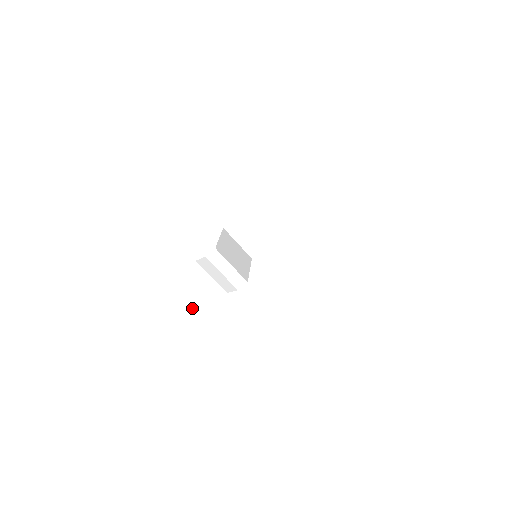
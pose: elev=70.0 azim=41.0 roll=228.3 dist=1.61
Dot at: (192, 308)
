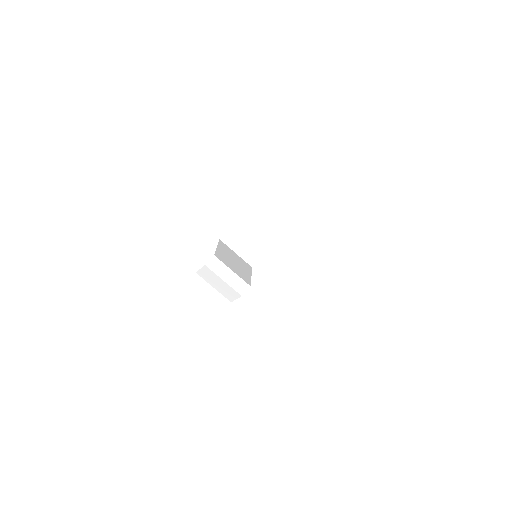
Dot at: (197, 316)
